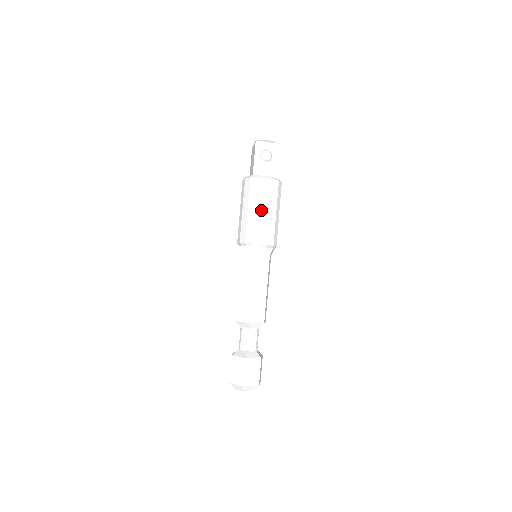
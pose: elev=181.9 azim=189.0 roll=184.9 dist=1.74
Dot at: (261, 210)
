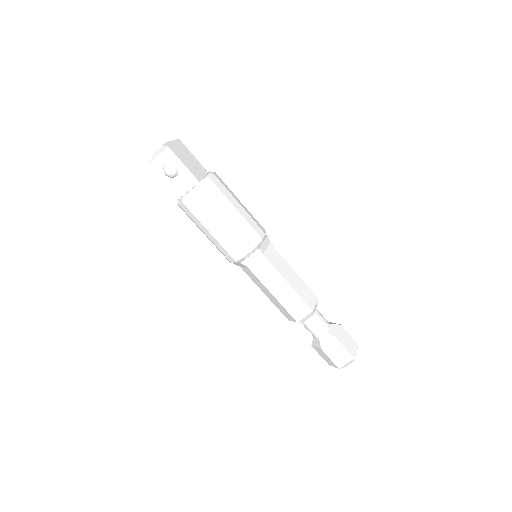
Dot at: (214, 229)
